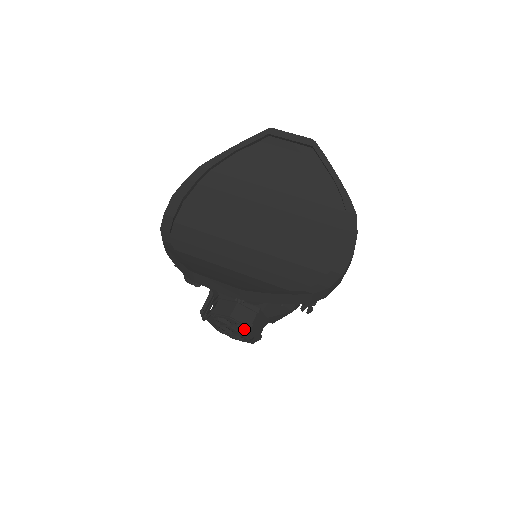
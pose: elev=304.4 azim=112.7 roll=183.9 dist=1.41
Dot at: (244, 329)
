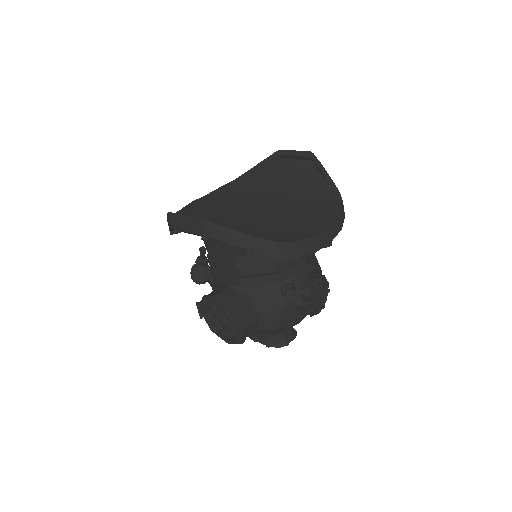
Dot at: (228, 312)
